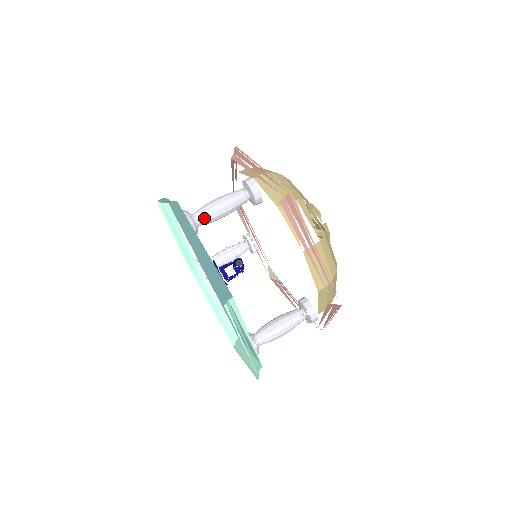
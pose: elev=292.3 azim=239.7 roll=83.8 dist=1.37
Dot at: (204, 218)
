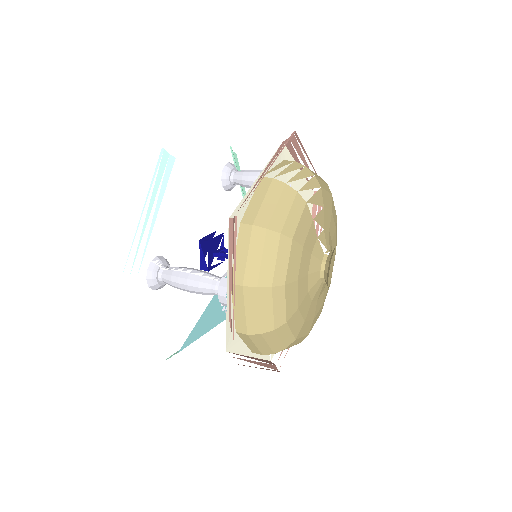
Dot at: (240, 173)
